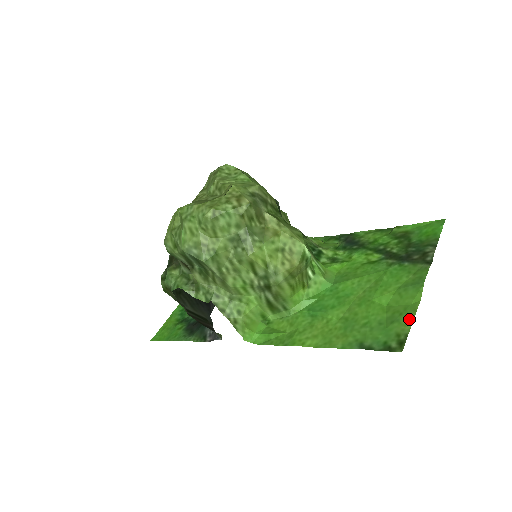
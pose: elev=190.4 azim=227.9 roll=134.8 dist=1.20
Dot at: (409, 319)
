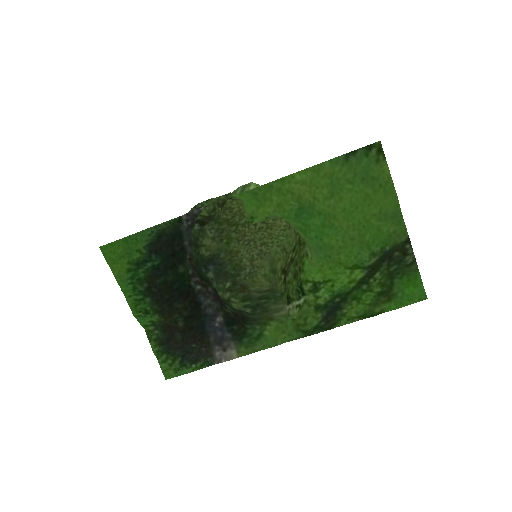
Dot at: (387, 177)
